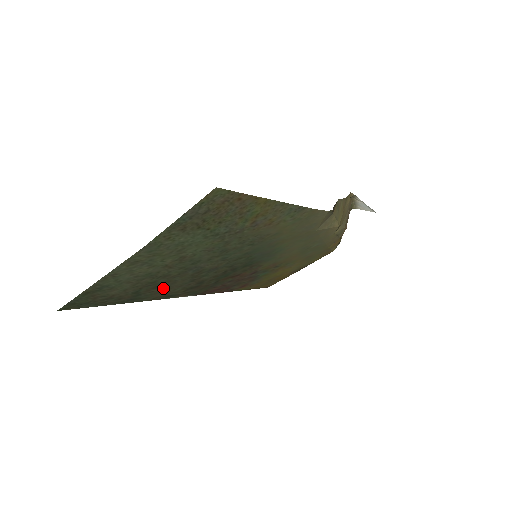
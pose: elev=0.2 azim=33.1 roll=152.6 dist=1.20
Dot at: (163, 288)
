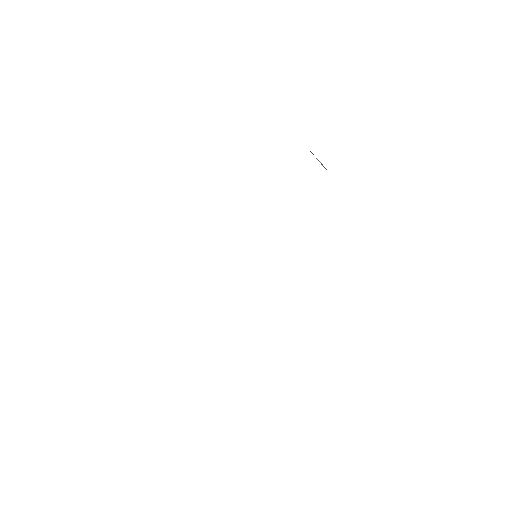
Dot at: occluded
